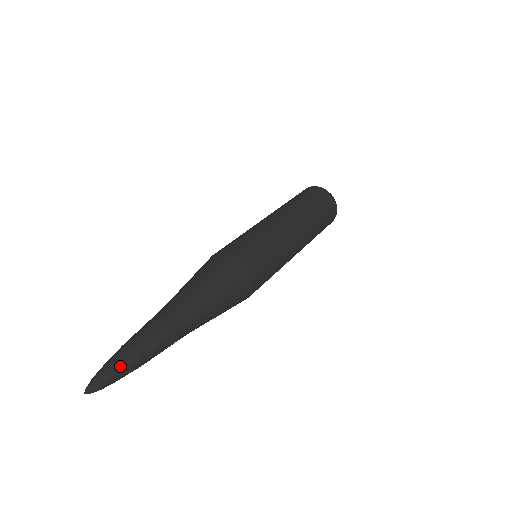
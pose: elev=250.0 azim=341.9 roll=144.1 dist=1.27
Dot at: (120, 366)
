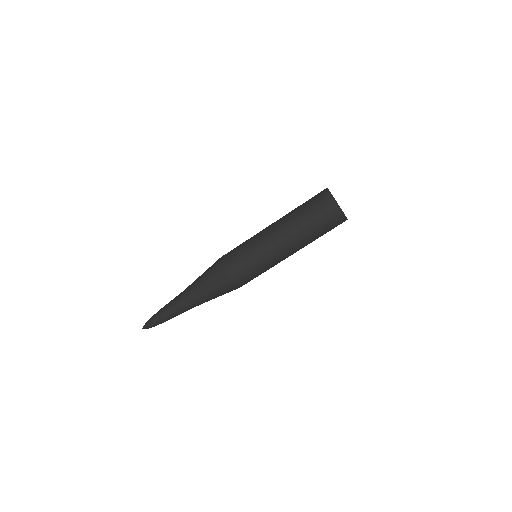
Dot at: (157, 324)
